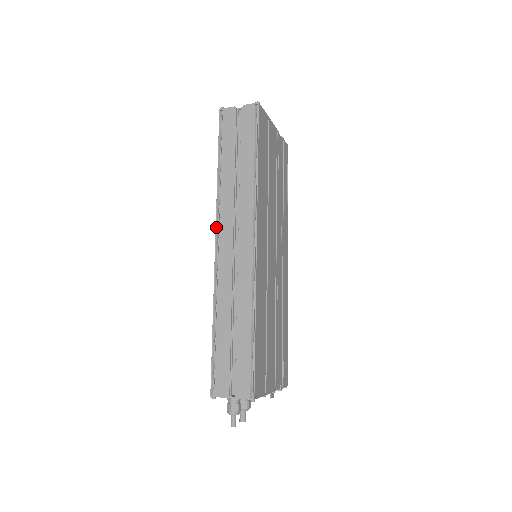
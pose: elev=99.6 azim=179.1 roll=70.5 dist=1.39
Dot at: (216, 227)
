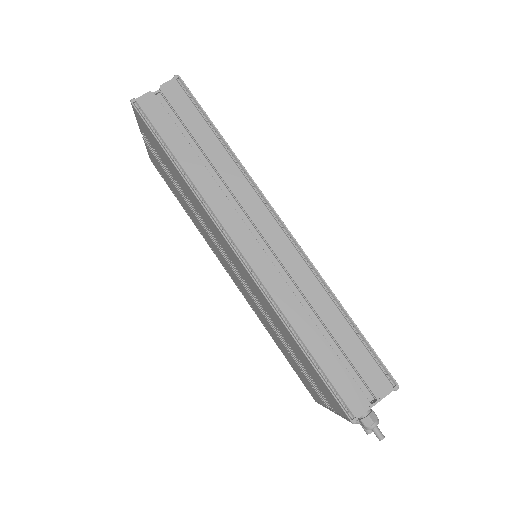
Dot at: (223, 235)
